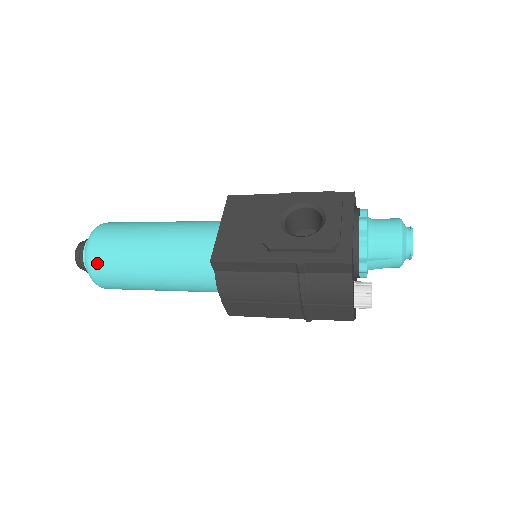
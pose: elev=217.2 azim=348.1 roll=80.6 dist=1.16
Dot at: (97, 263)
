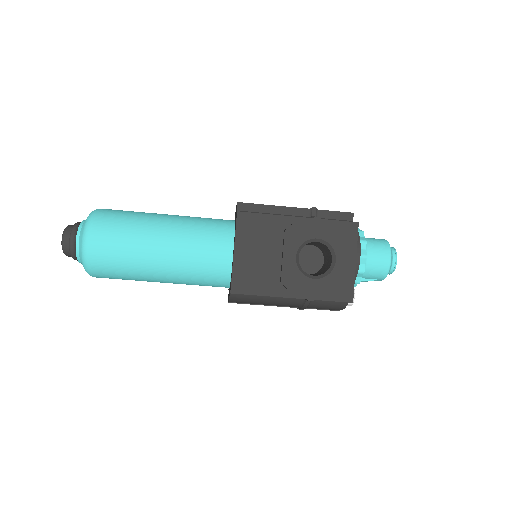
Dot at: (99, 269)
